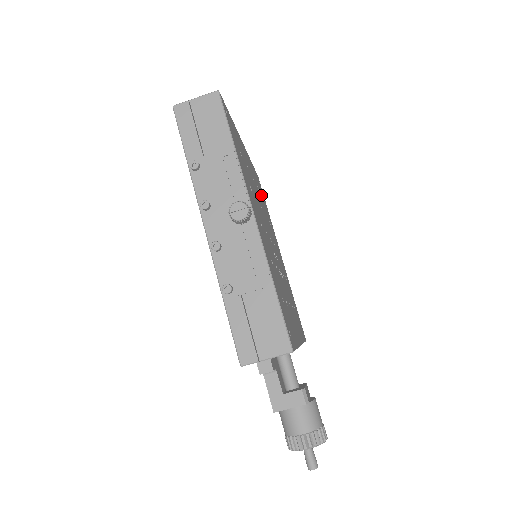
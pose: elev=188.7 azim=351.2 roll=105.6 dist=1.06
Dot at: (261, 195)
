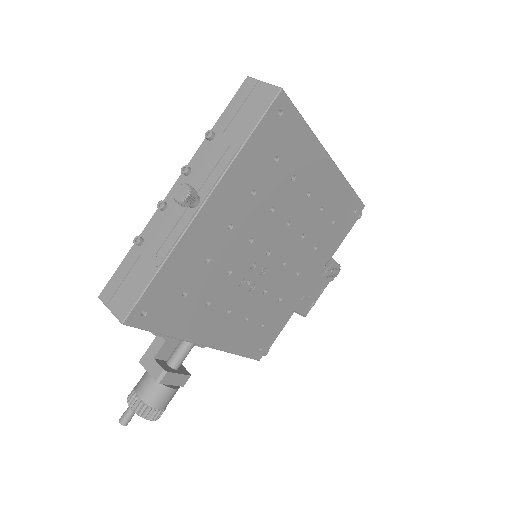
Dot at: (329, 219)
